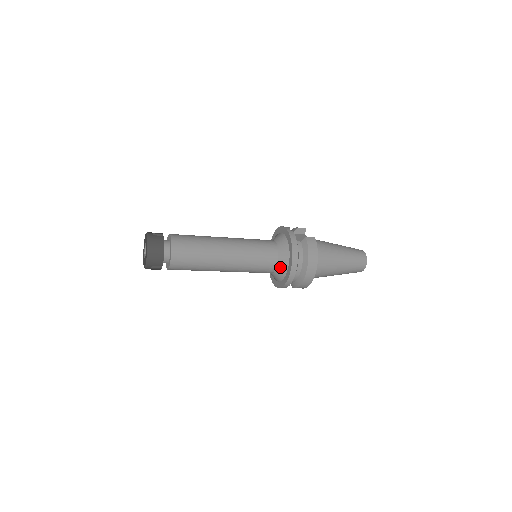
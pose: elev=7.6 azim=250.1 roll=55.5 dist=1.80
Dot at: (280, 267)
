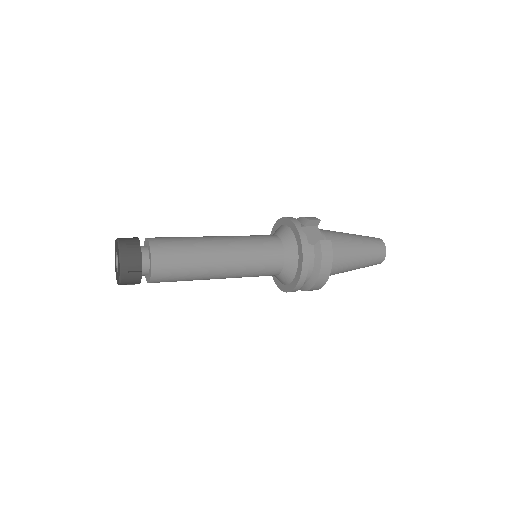
Dot at: (285, 274)
